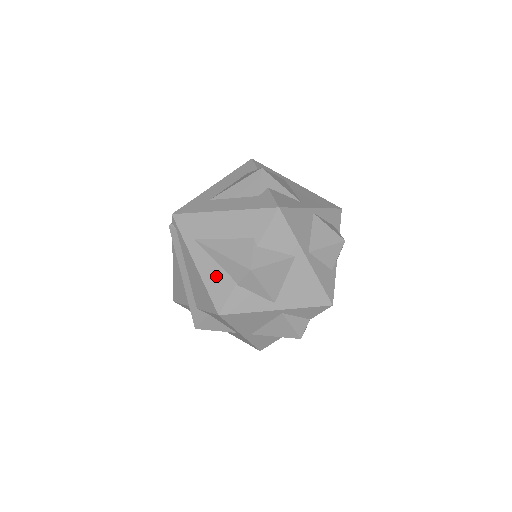
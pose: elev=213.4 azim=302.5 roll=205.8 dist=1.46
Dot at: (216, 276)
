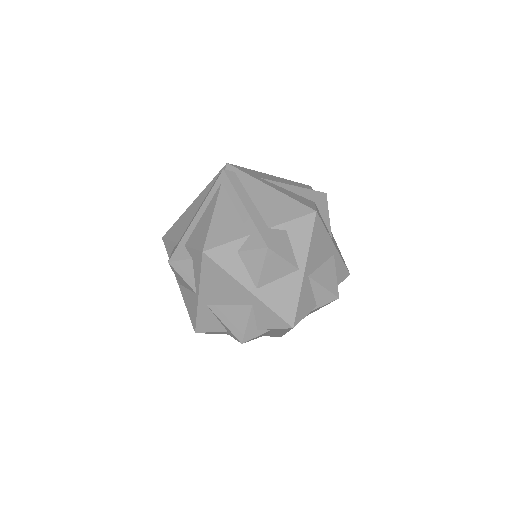
Dot at: (295, 195)
